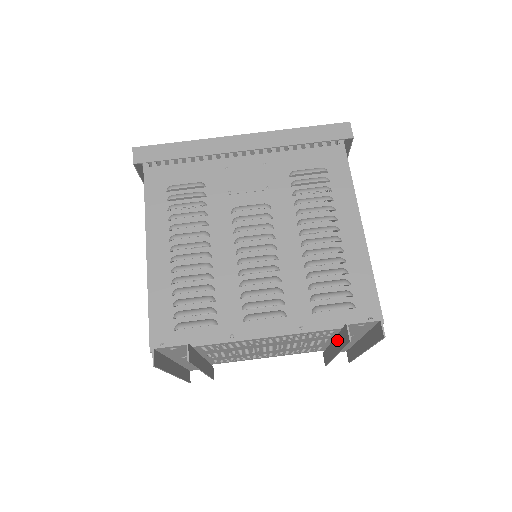
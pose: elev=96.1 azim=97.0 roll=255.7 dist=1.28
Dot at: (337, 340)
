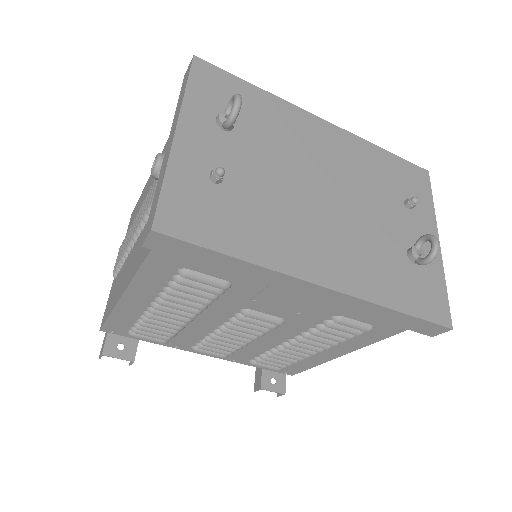
Dot at: occluded
